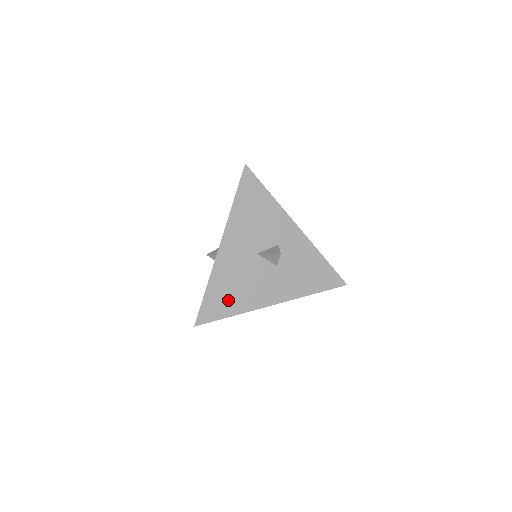
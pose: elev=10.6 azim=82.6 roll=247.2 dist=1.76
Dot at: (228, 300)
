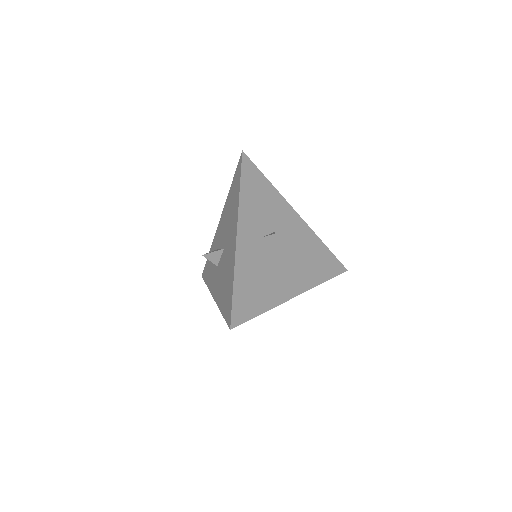
Dot at: occluded
